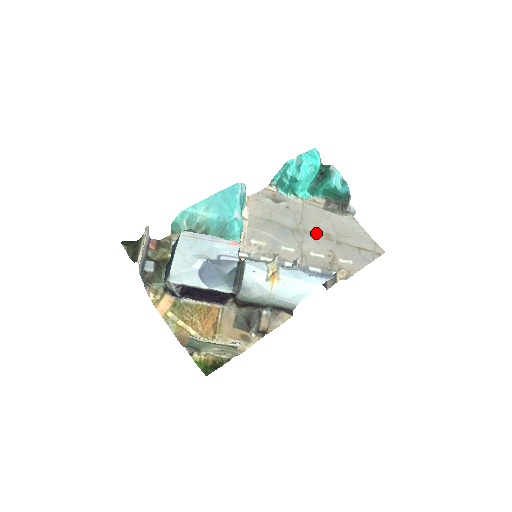
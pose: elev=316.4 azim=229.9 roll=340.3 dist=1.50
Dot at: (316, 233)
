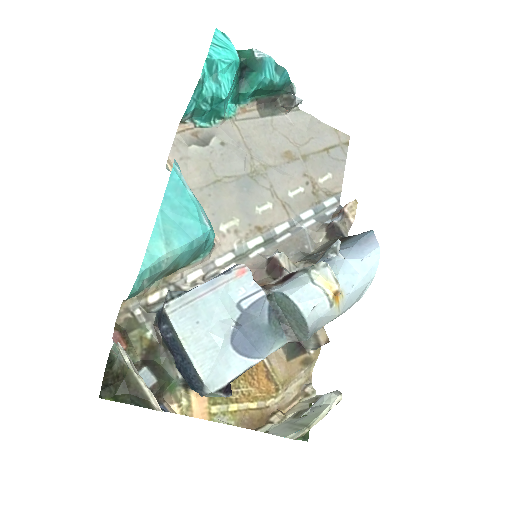
Dot at: (276, 161)
